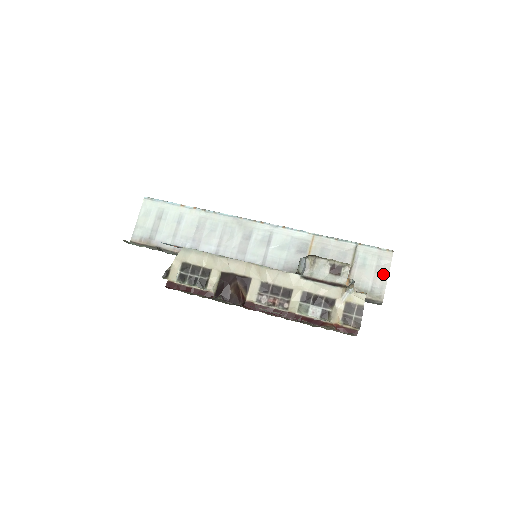
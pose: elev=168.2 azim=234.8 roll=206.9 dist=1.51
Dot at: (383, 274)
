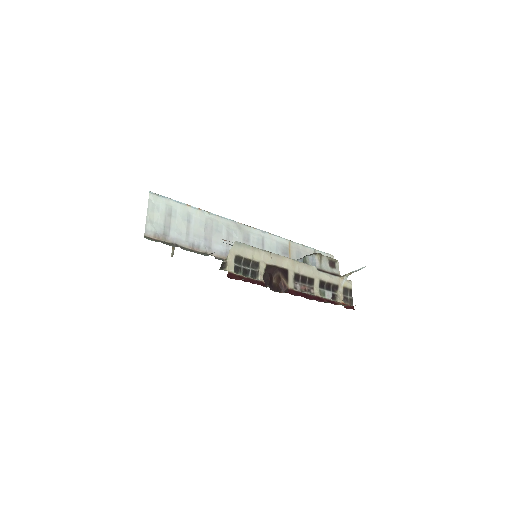
Dot at: occluded
